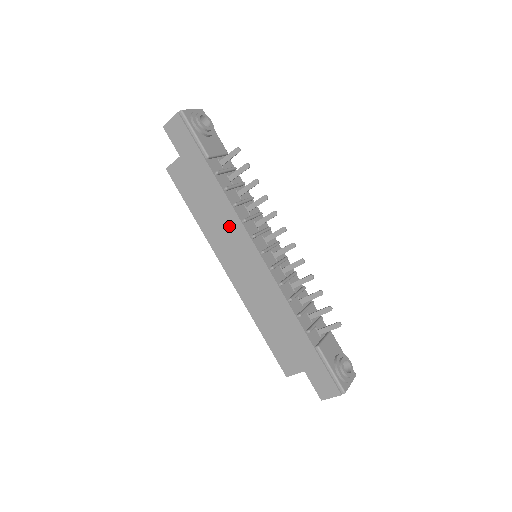
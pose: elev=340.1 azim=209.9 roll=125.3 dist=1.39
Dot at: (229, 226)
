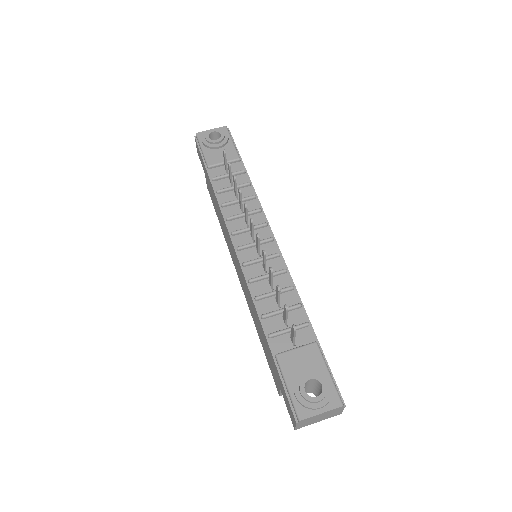
Dot at: (225, 228)
